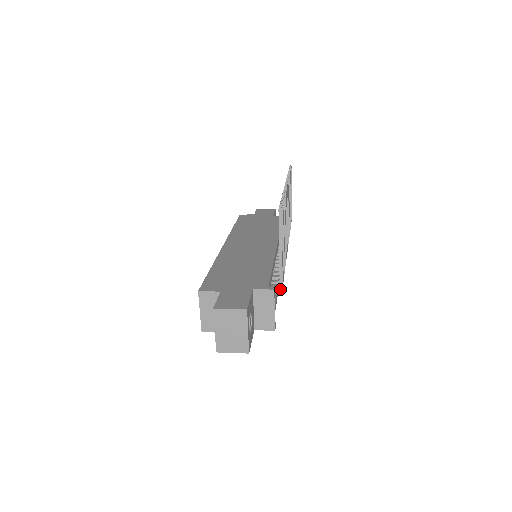
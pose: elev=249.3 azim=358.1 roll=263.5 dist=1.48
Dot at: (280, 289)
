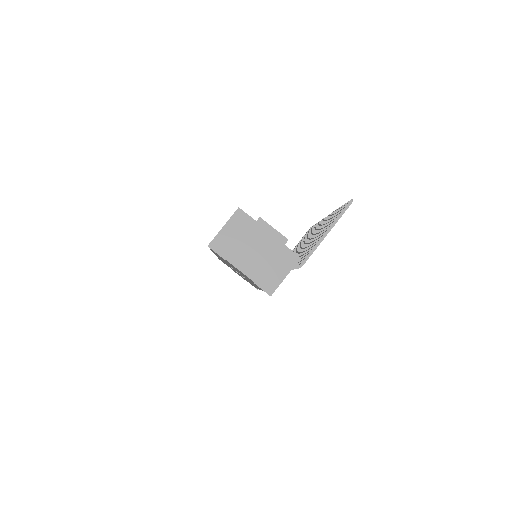
Dot at: (299, 266)
